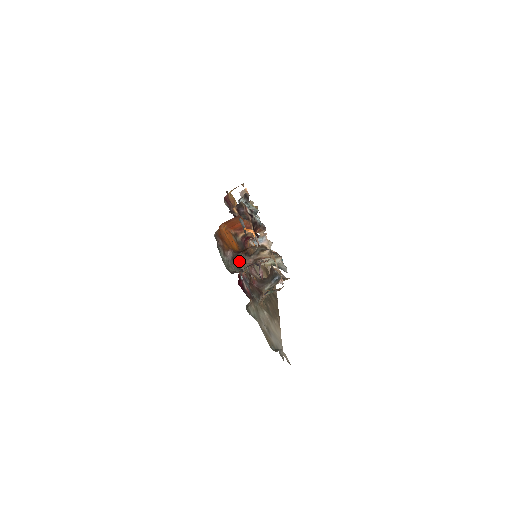
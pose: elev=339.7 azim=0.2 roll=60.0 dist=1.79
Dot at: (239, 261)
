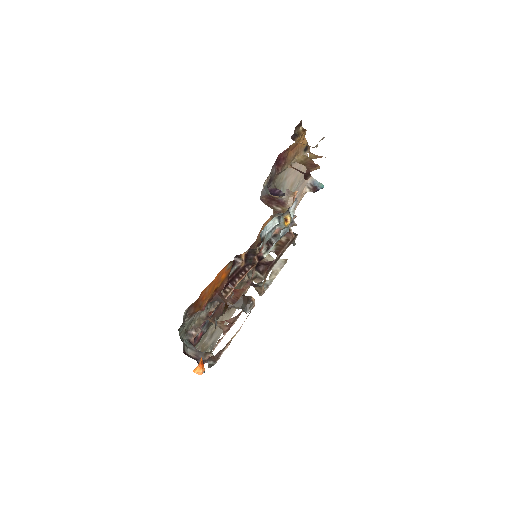
Dot at: occluded
